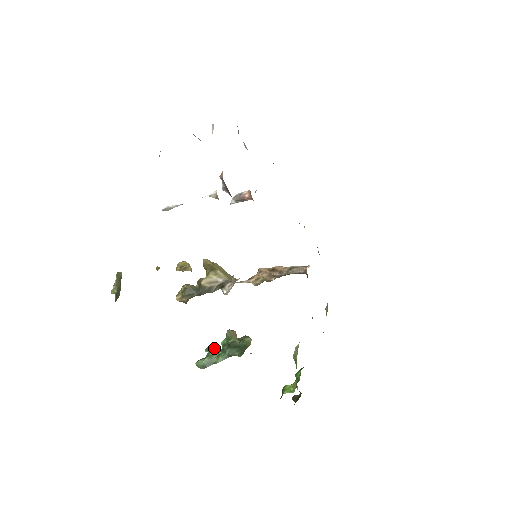
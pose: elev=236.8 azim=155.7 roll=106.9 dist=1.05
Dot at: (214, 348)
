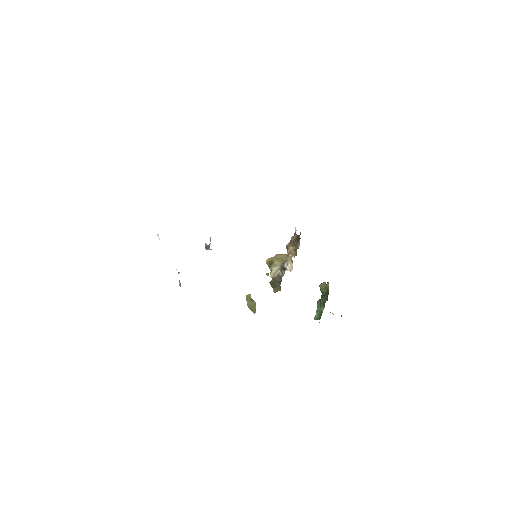
Dot at: (319, 302)
